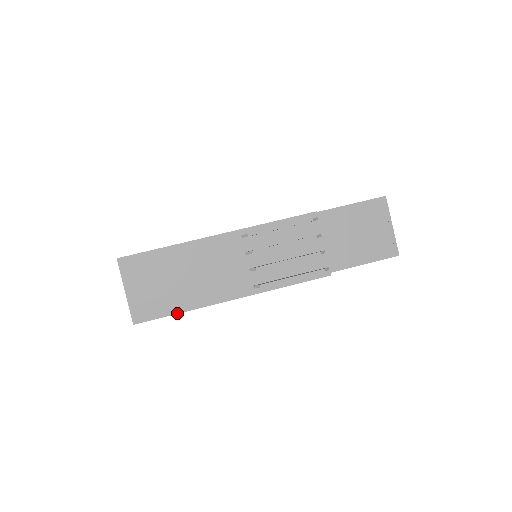
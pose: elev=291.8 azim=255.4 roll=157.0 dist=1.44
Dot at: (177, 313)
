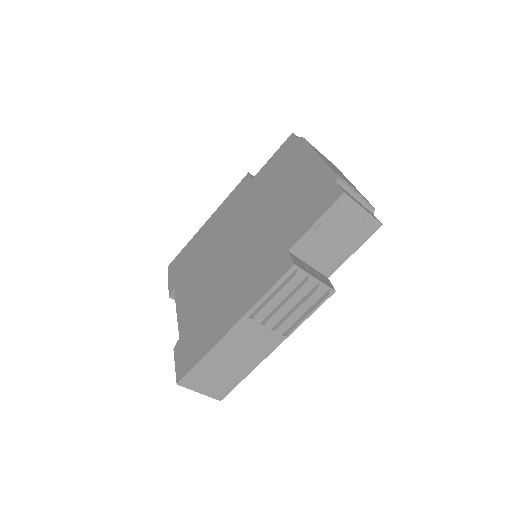
Dot at: occluded
